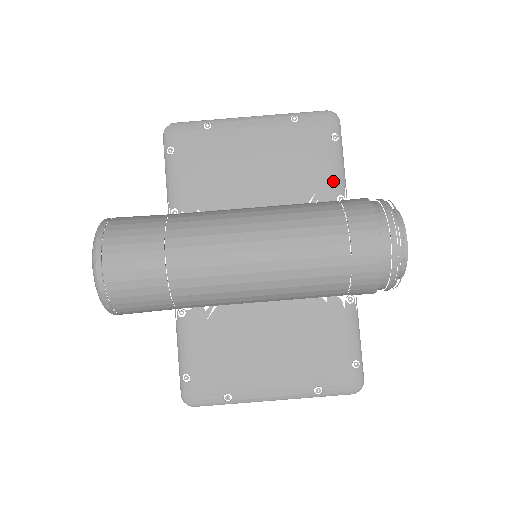
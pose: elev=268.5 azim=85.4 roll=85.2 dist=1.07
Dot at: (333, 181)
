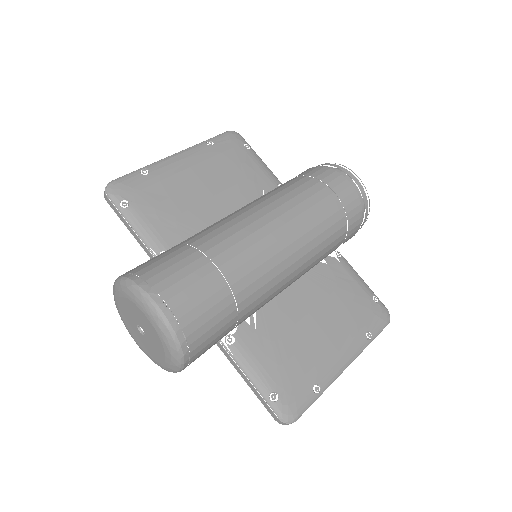
Dot at: (268, 176)
